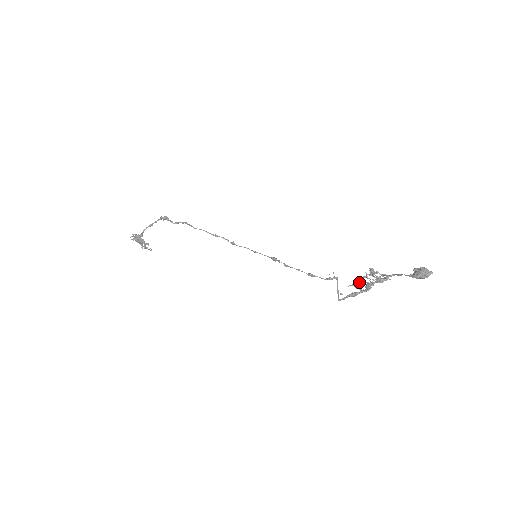
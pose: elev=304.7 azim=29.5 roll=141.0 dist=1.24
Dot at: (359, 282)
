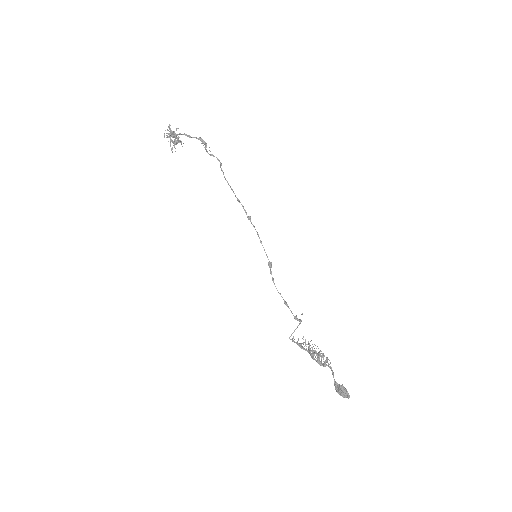
Dot at: (308, 348)
